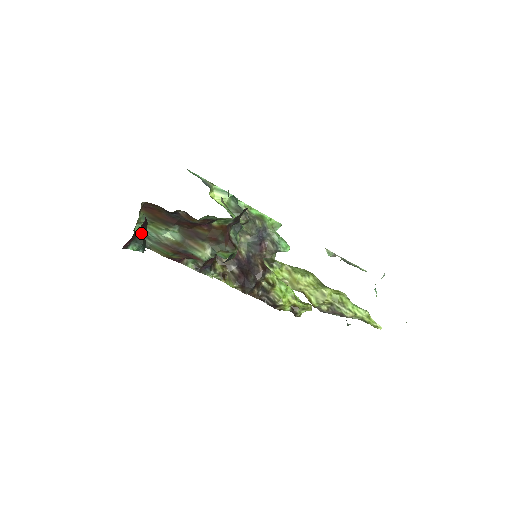
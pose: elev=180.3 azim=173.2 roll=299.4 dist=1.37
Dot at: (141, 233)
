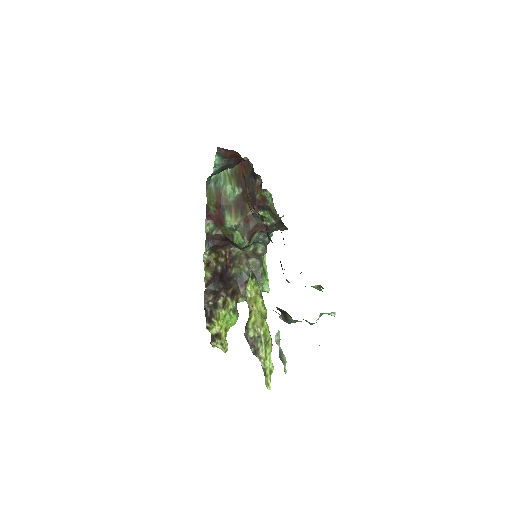
Dot at: (229, 162)
